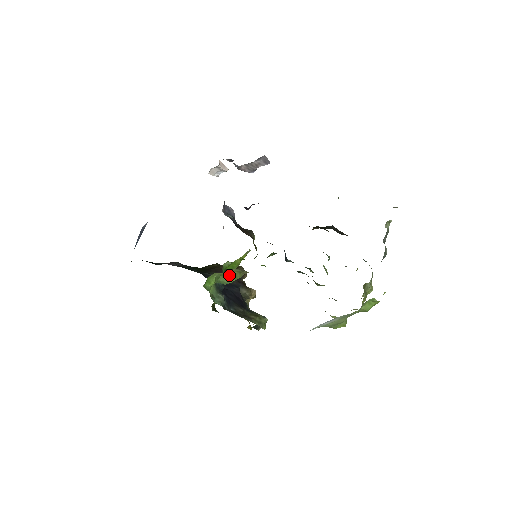
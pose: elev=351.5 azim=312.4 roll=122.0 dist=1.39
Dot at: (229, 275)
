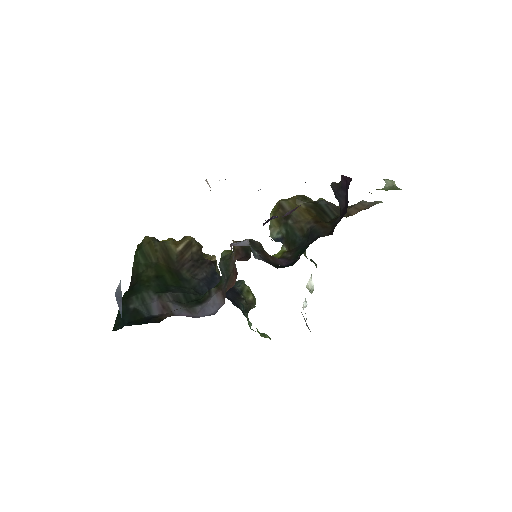
Dot at: occluded
